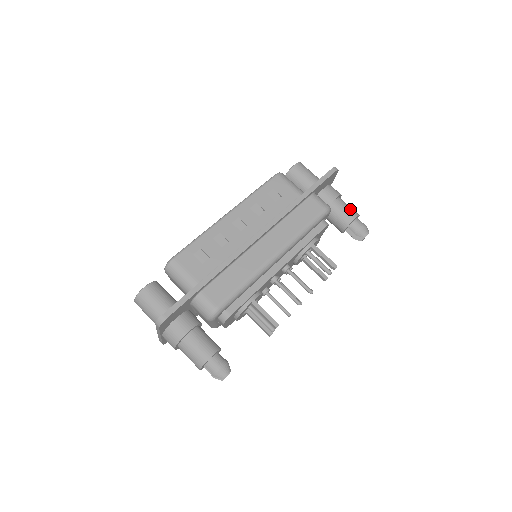
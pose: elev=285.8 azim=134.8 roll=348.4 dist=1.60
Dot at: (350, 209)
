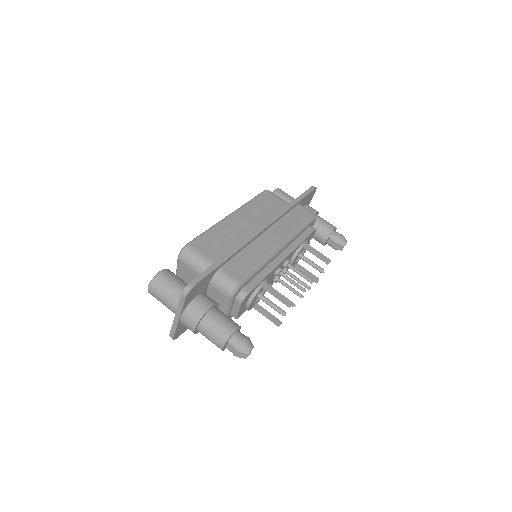
Dot at: occluded
